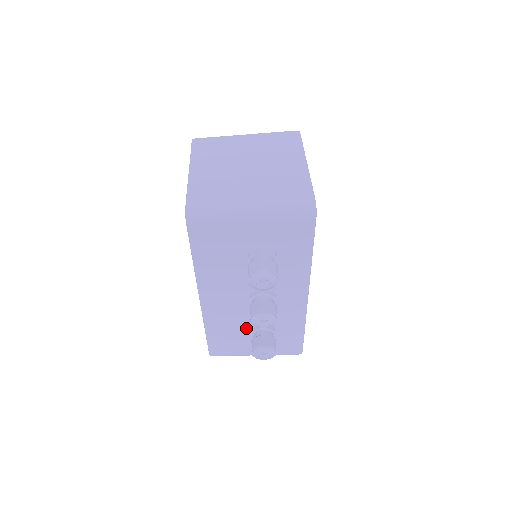
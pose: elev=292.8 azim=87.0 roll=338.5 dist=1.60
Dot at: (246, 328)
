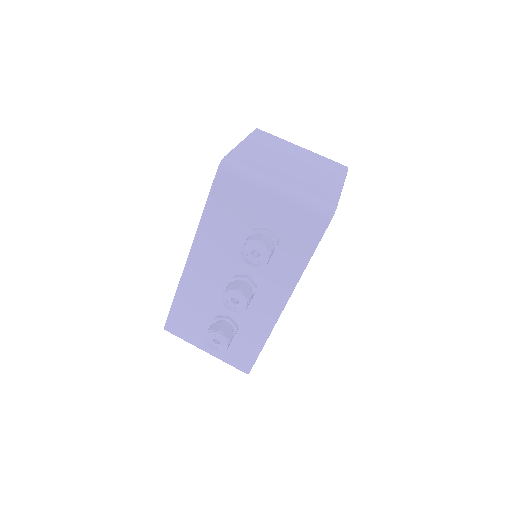
Dot at: (212, 313)
